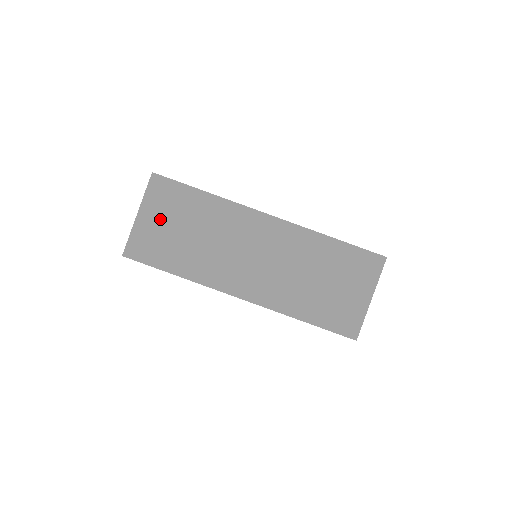
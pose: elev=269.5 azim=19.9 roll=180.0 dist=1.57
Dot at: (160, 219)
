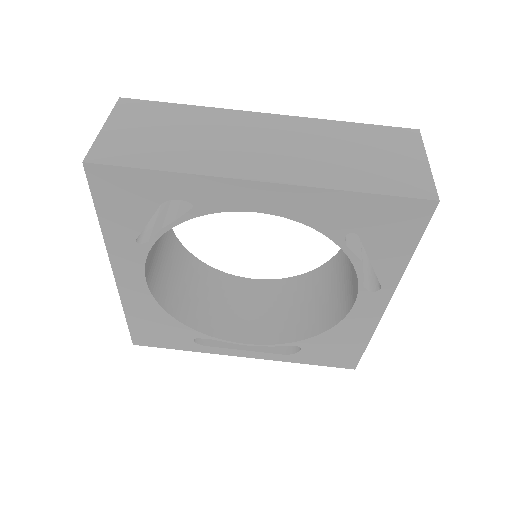
Dot at: (134, 128)
